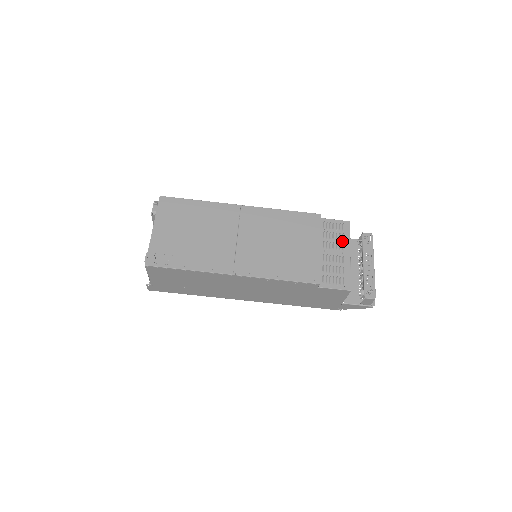
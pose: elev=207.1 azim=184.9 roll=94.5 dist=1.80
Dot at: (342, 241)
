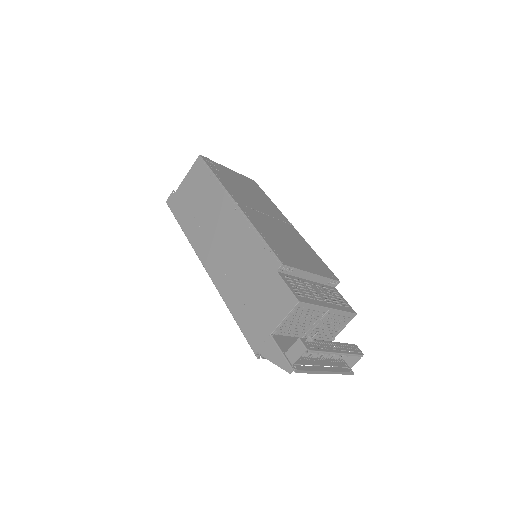
Dot at: (335, 303)
